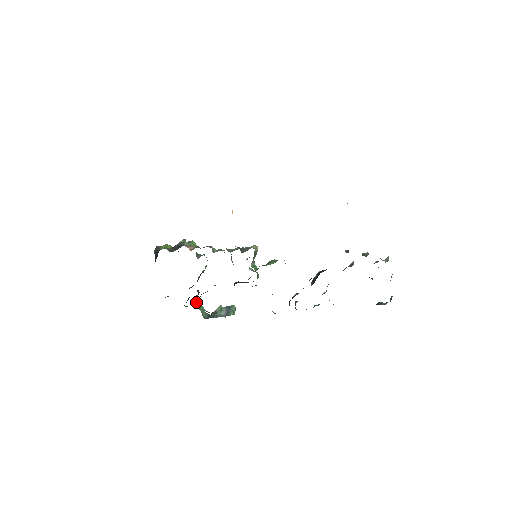
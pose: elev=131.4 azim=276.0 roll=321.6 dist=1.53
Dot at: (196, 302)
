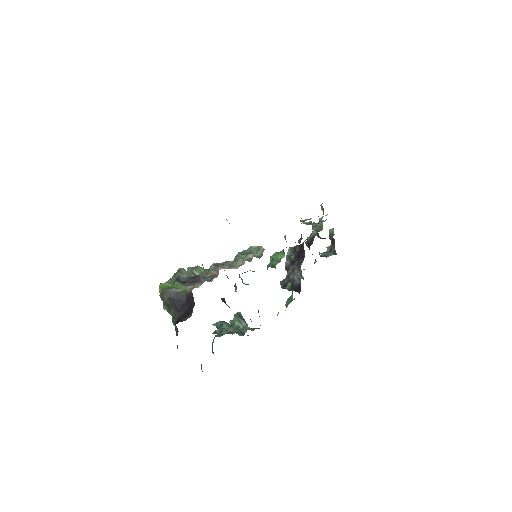
Dot at: occluded
